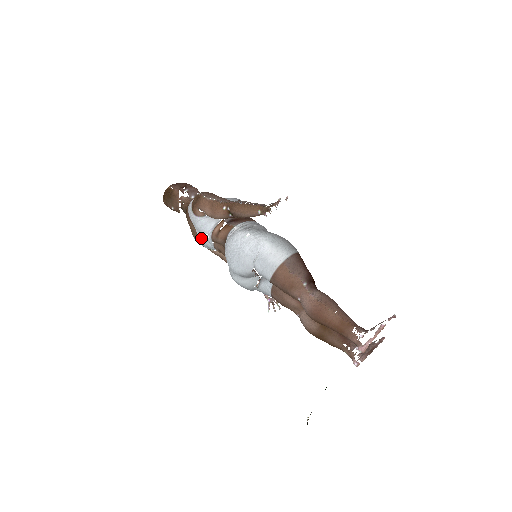
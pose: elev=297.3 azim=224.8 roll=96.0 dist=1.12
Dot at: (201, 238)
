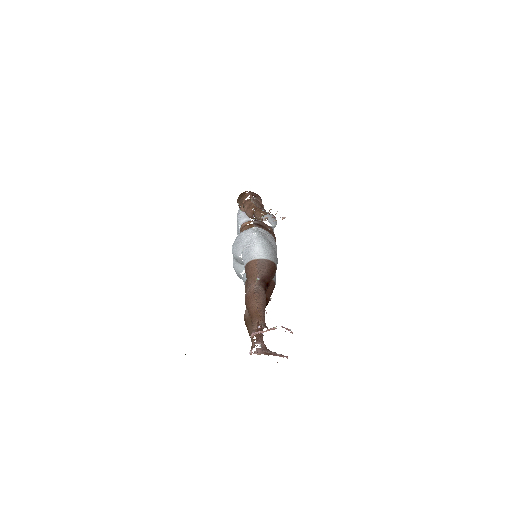
Dot at: occluded
